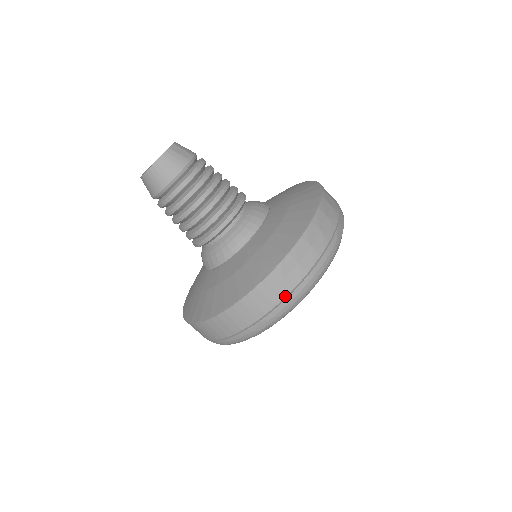
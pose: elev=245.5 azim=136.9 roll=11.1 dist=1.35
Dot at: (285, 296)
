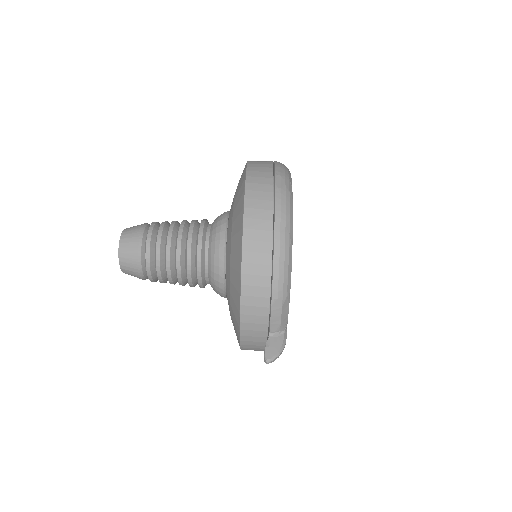
Dot at: (272, 164)
